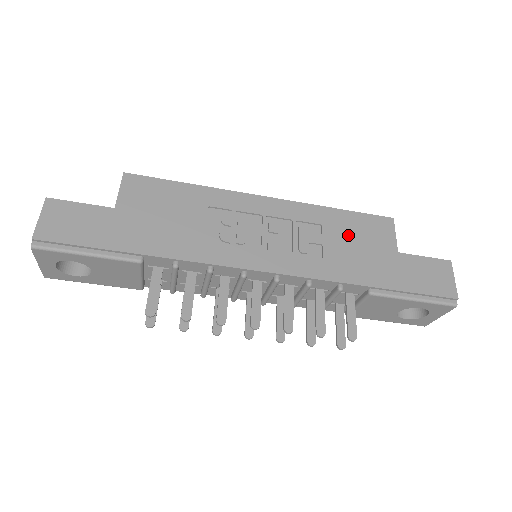
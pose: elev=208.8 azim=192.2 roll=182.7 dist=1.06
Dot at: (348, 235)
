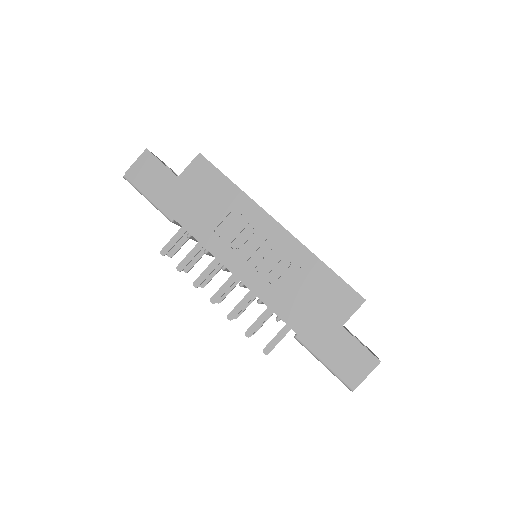
Dot at: (315, 289)
